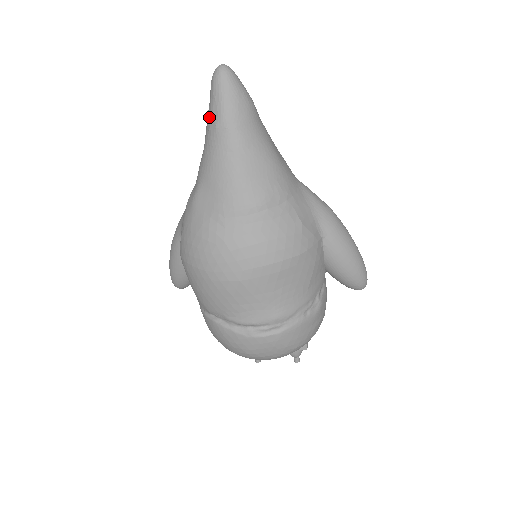
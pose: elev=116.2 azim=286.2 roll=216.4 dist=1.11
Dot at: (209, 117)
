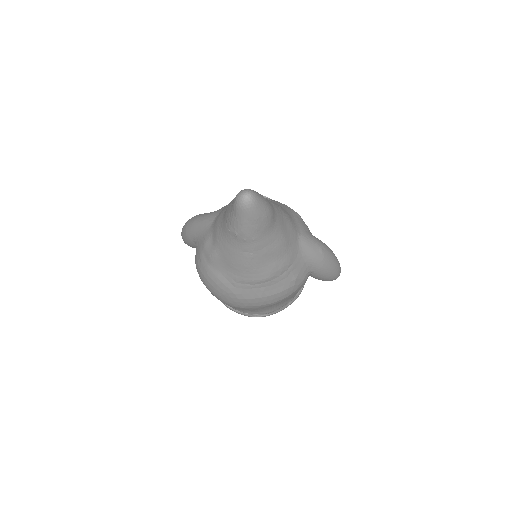
Dot at: (230, 222)
